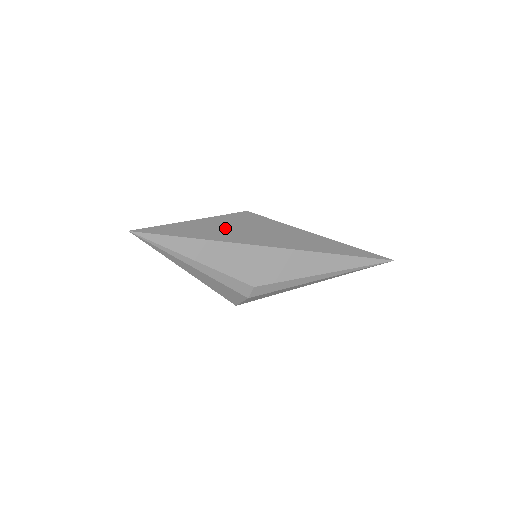
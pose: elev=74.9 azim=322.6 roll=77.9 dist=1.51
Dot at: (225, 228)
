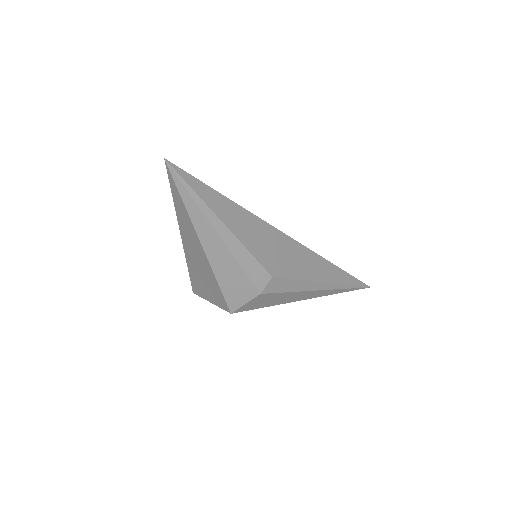
Dot at: occluded
